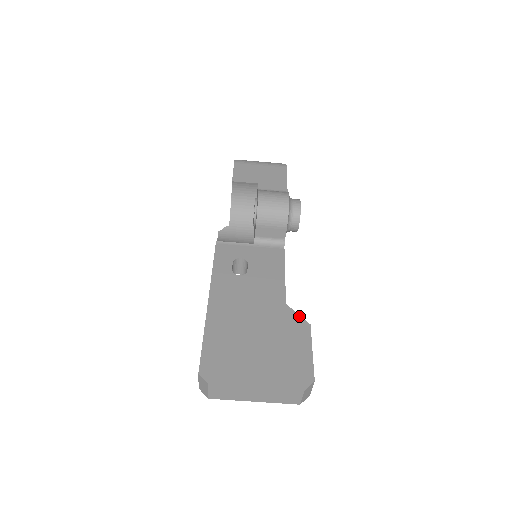
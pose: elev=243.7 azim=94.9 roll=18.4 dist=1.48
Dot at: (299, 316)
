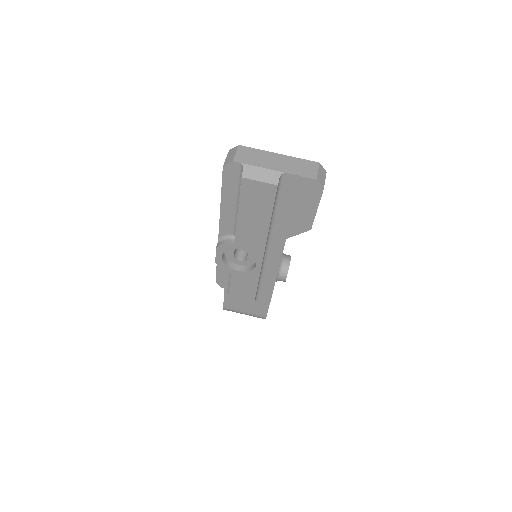
Dot at: occluded
